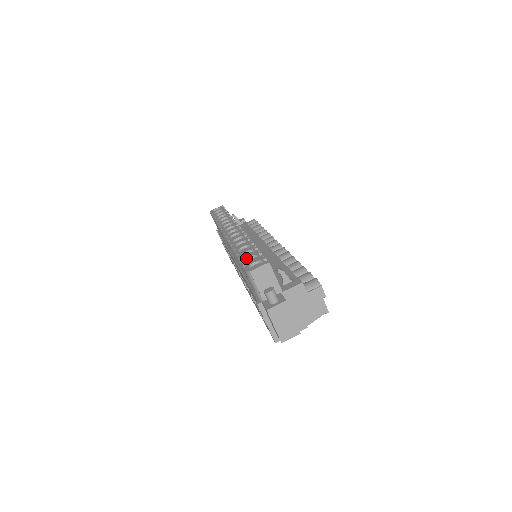
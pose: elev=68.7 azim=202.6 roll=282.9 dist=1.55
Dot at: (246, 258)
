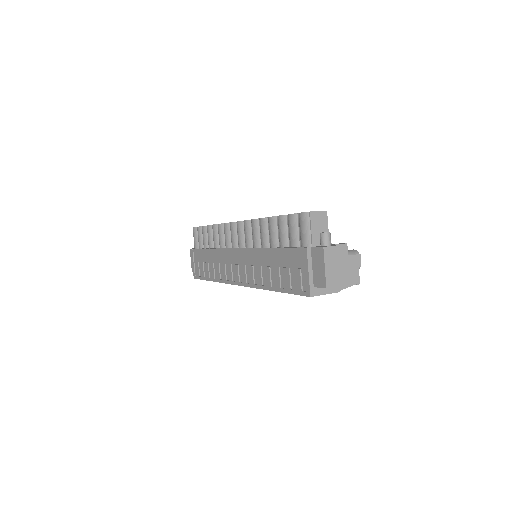
Dot at: occluded
